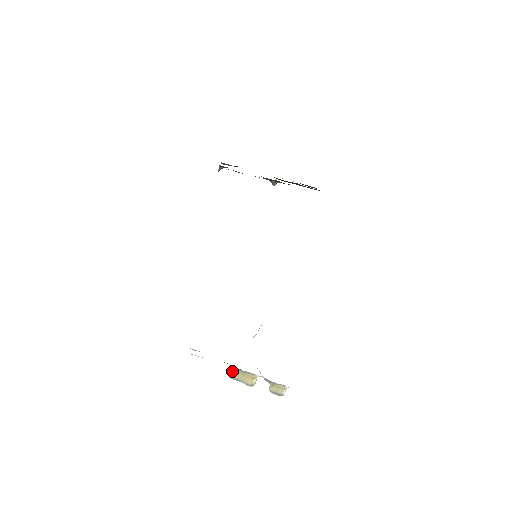
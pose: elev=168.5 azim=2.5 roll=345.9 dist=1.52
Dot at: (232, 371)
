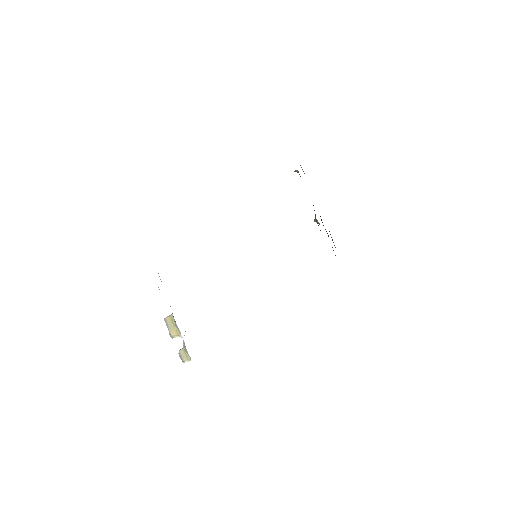
Dot at: (170, 317)
